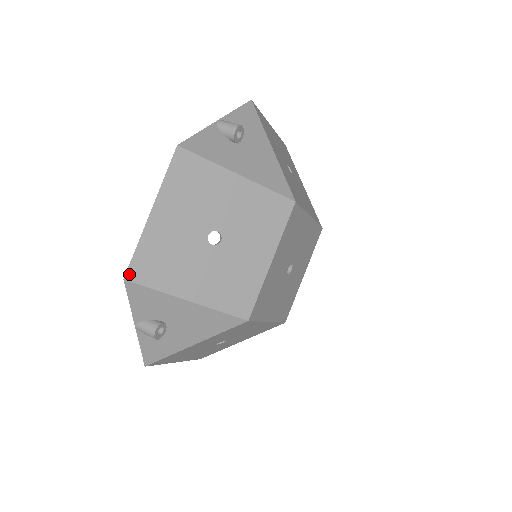
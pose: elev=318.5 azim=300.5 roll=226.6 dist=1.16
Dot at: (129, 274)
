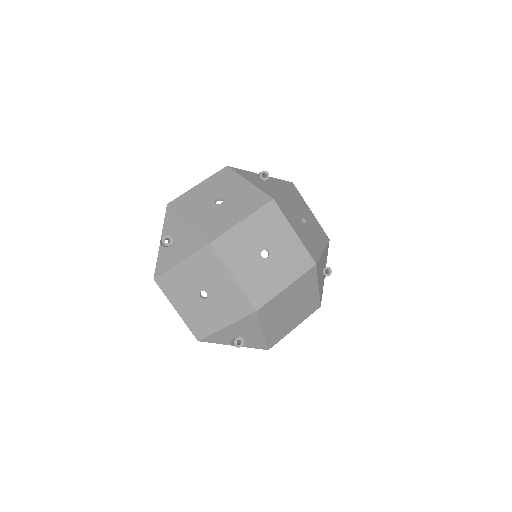
Dot at: (171, 203)
